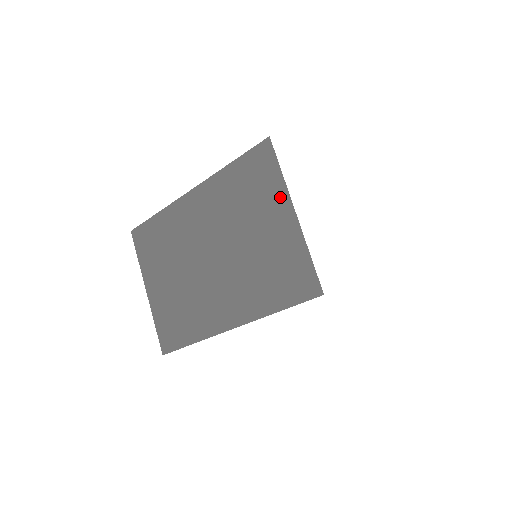
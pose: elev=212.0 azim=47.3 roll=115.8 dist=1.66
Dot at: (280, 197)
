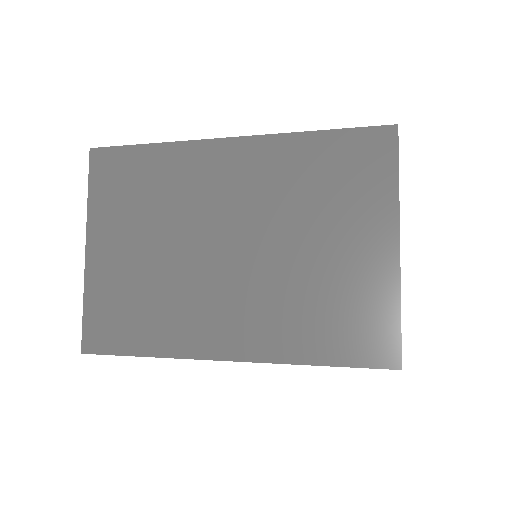
Dot at: (383, 213)
